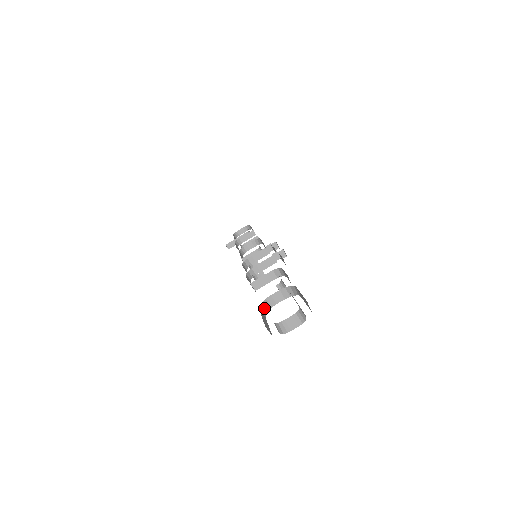
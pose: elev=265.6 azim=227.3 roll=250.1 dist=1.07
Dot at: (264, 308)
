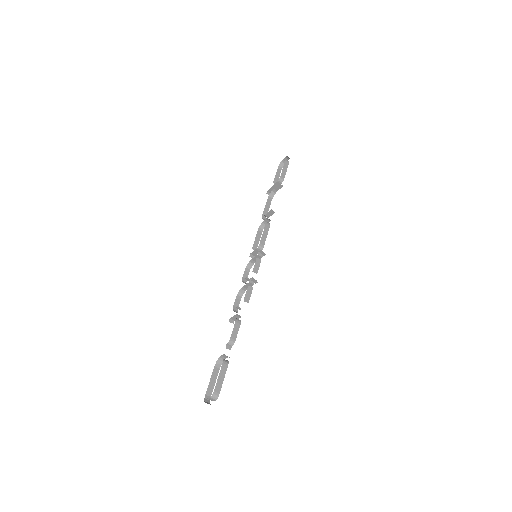
Dot at: (219, 362)
